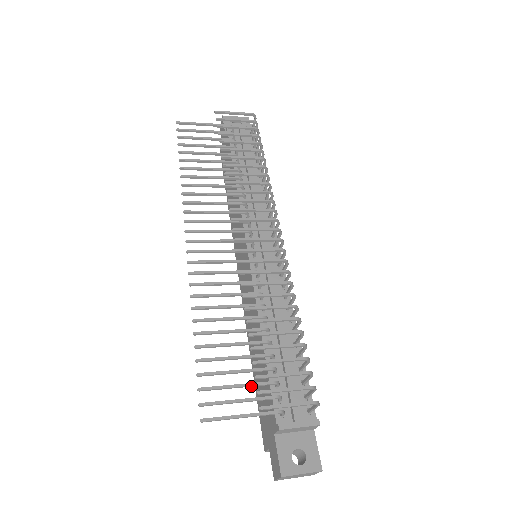
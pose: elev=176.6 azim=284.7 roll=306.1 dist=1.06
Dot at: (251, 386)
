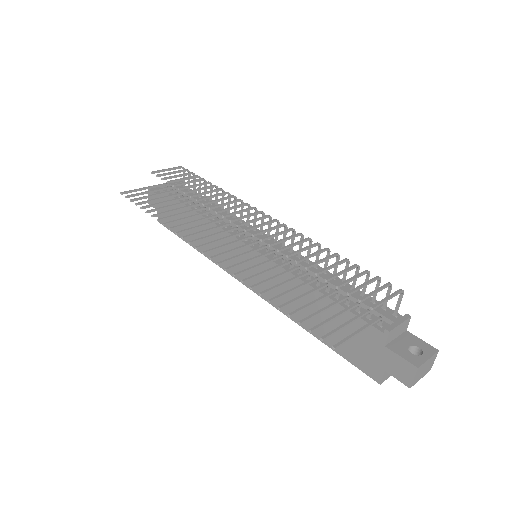
Dot at: (344, 313)
